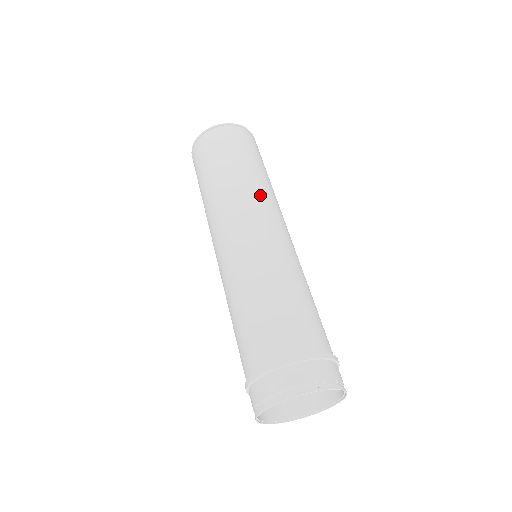
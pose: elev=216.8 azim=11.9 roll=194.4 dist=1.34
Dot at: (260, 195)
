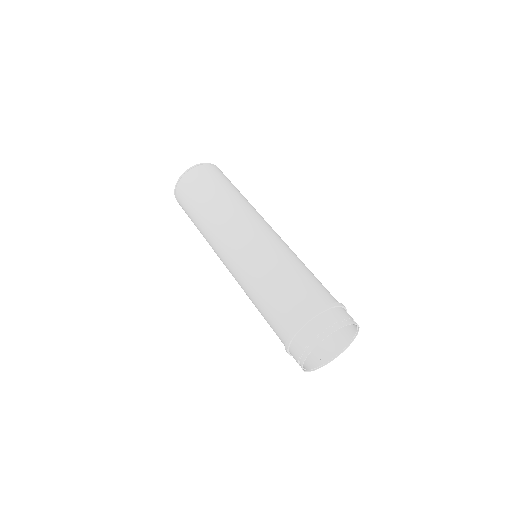
Dot at: occluded
